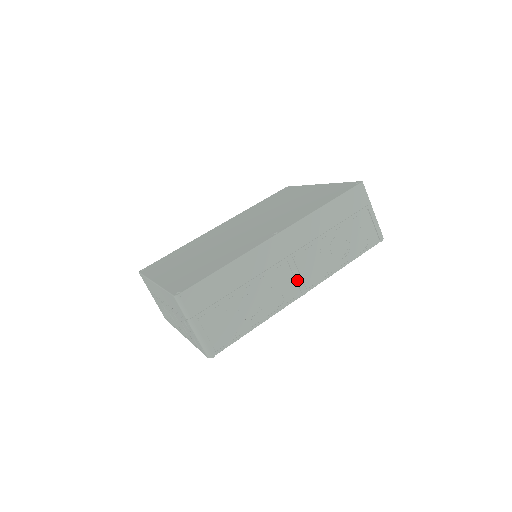
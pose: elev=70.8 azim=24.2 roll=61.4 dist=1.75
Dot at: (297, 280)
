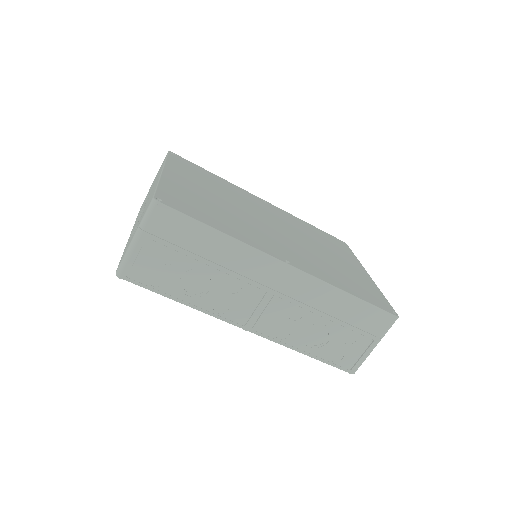
Dot at: (254, 314)
